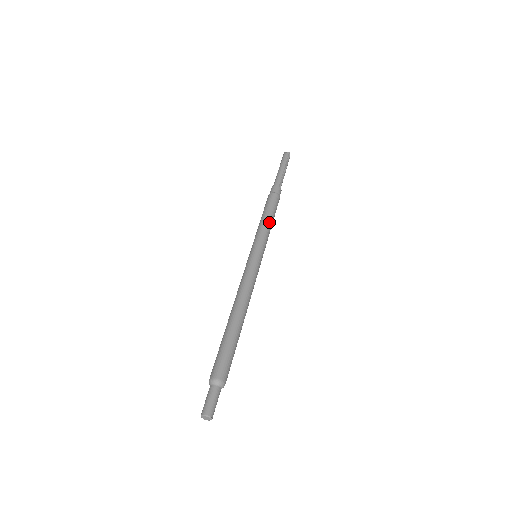
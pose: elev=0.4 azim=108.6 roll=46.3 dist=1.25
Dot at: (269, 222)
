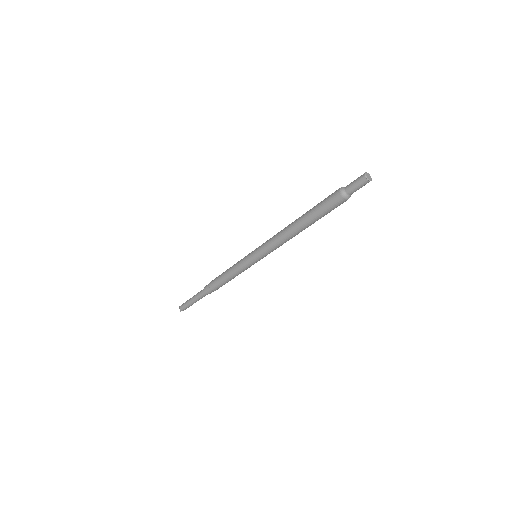
Dot at: occluded
